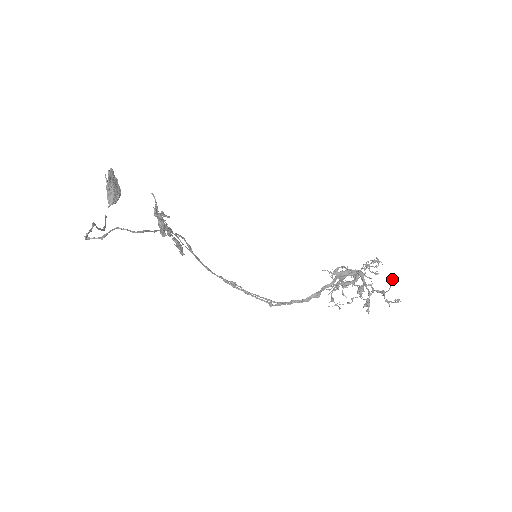
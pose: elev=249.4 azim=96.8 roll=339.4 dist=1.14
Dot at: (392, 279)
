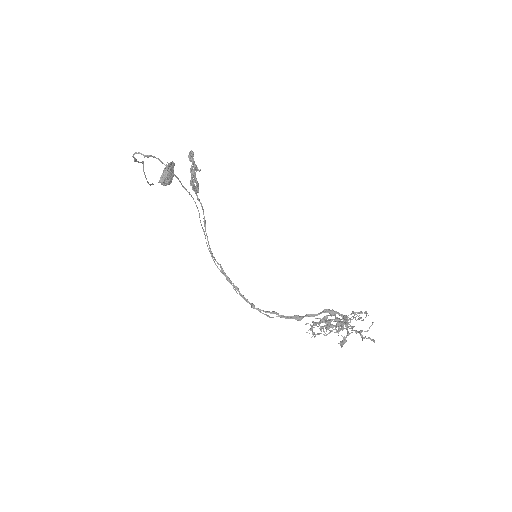
Dot at: (373, 322)
